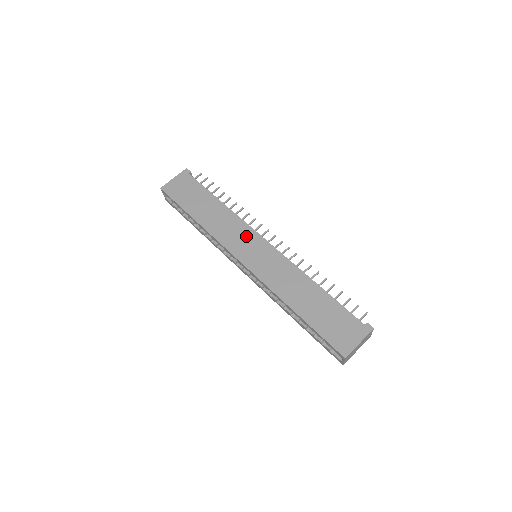
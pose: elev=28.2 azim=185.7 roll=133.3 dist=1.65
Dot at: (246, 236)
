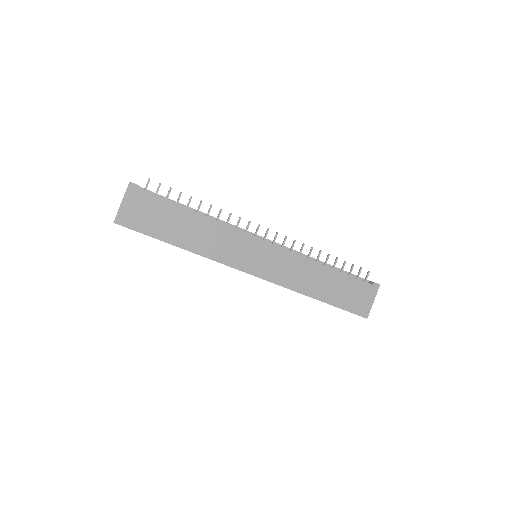
Dot at: (244, 245)
